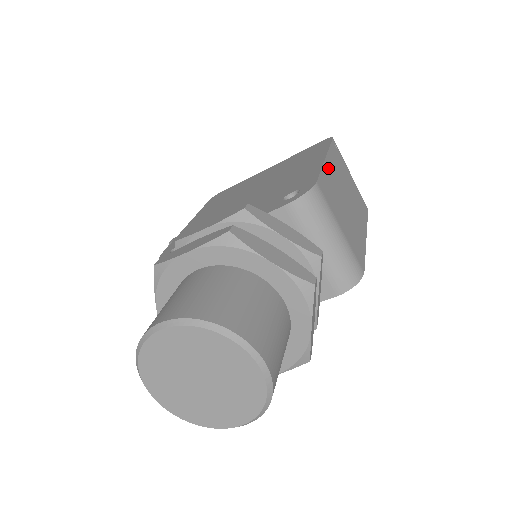
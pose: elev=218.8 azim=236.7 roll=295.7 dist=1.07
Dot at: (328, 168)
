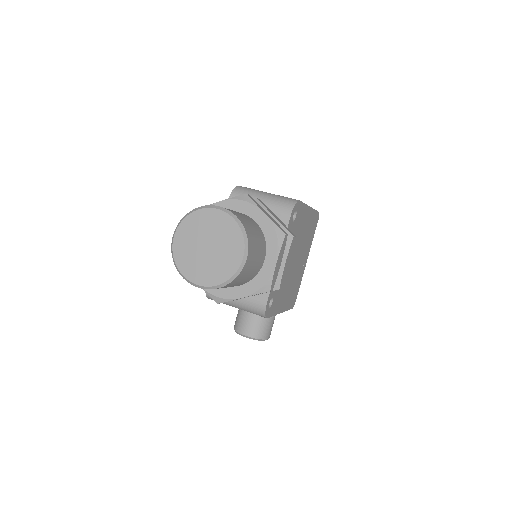
Dot at: occluded
